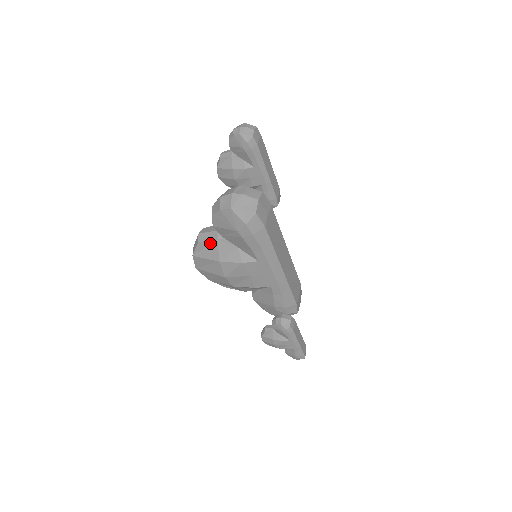
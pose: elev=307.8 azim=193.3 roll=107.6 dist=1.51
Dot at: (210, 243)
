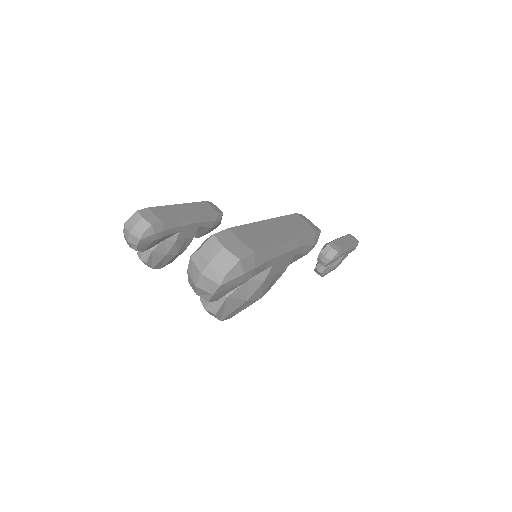
Dot at: (224, 304)
